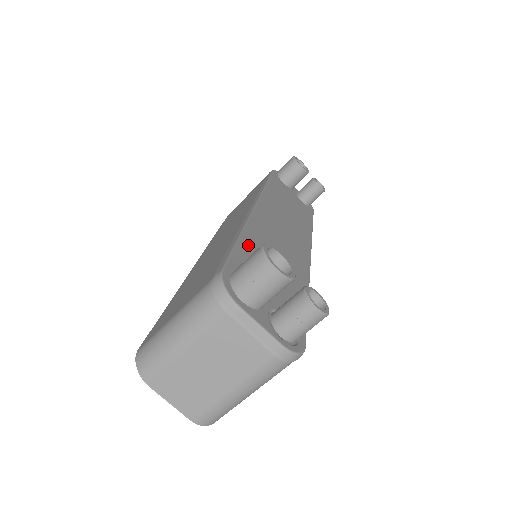
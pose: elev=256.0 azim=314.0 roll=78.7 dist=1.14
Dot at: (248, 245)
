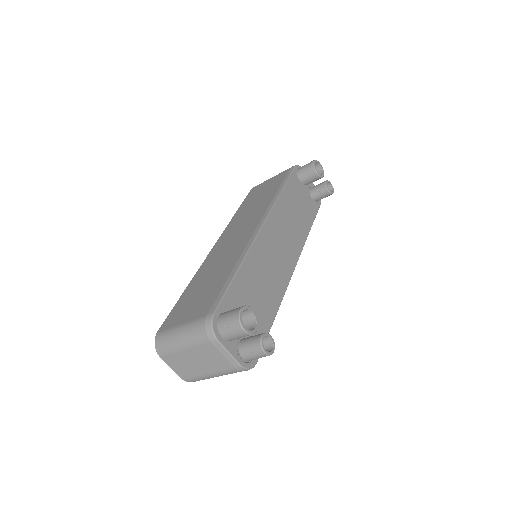
Dot at: (241, 279)
